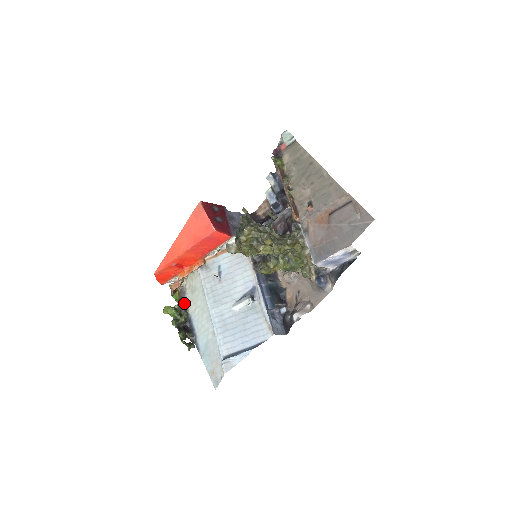
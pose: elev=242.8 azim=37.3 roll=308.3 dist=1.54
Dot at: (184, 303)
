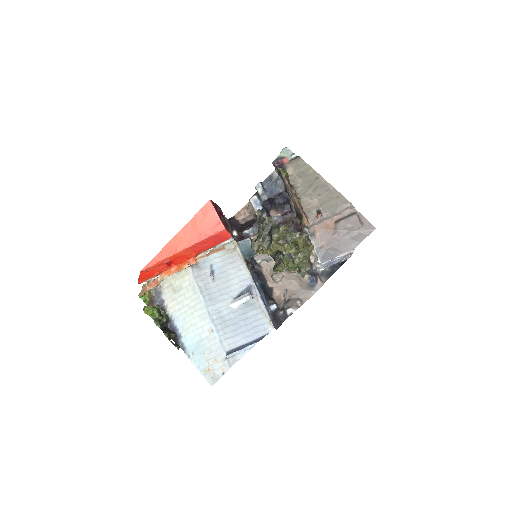
Dot at: (159, 304)
